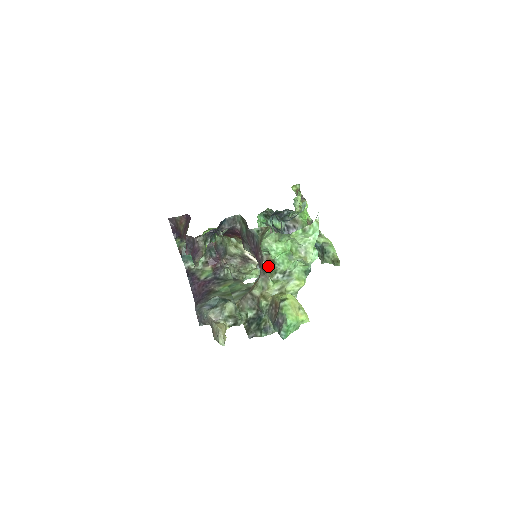
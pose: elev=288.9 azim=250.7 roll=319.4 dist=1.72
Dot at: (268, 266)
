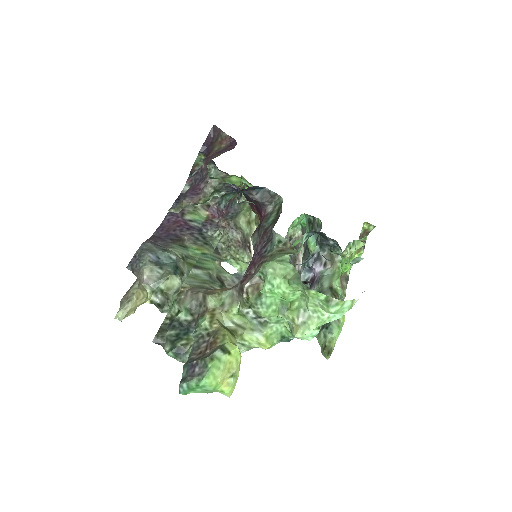
Dot at: (249, 292)
